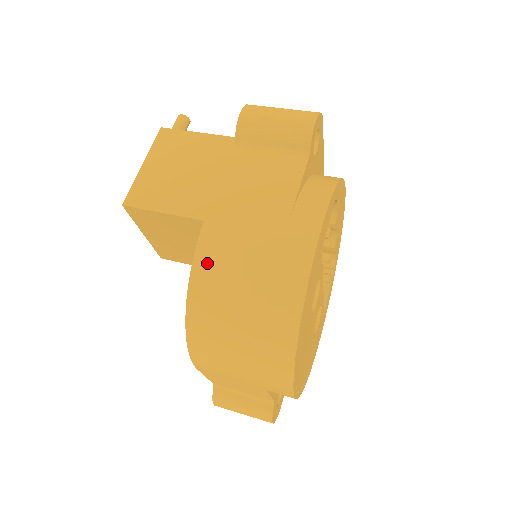
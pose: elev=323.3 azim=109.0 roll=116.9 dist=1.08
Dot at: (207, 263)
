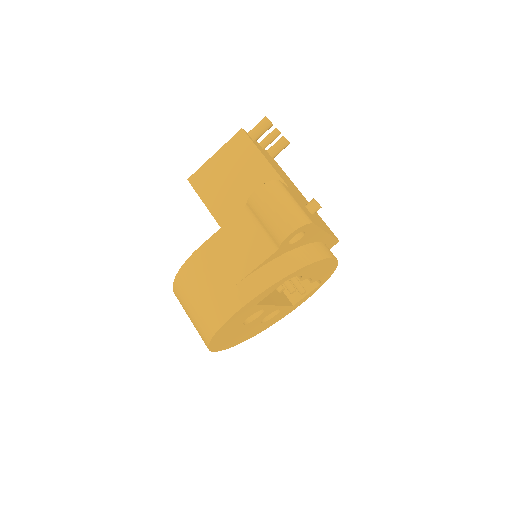
Dot at: (187, 273)
